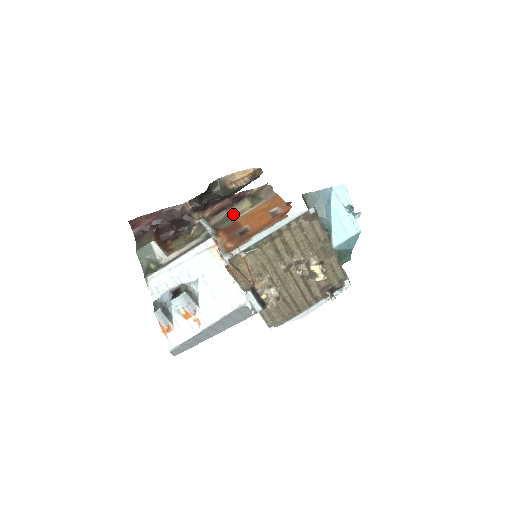
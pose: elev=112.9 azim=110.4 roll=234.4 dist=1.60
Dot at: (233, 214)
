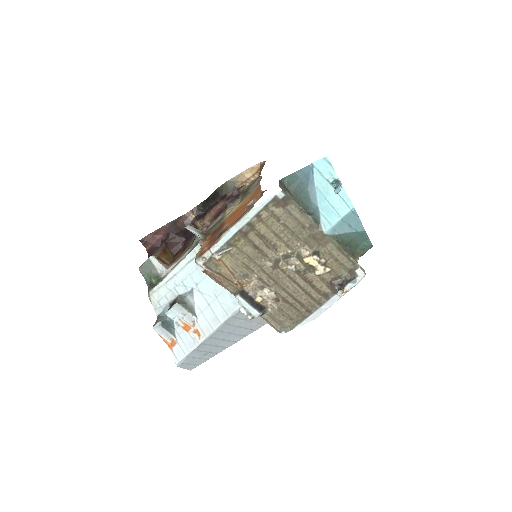
Dot at: (225, 215)
